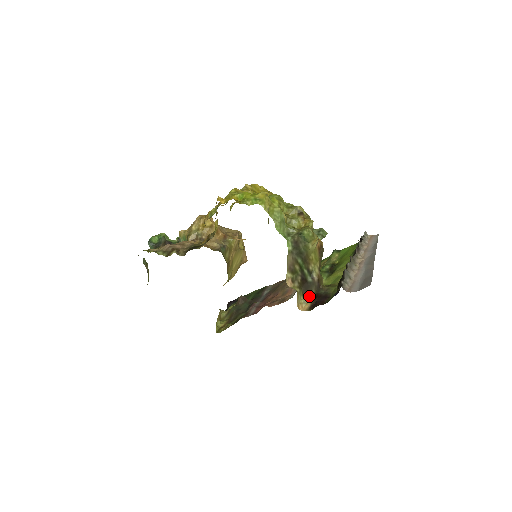
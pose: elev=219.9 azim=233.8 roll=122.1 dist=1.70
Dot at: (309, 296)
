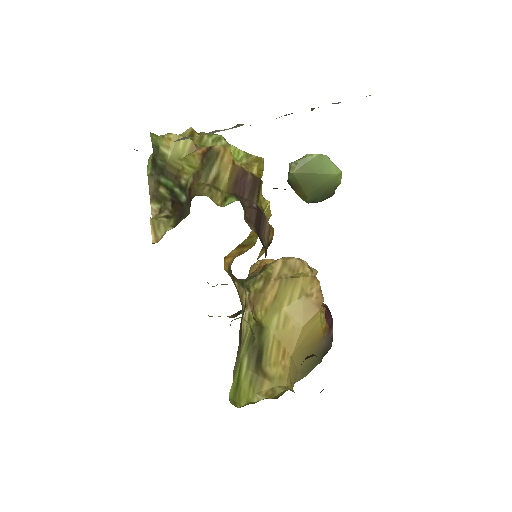
Dot at: (178, 221)
